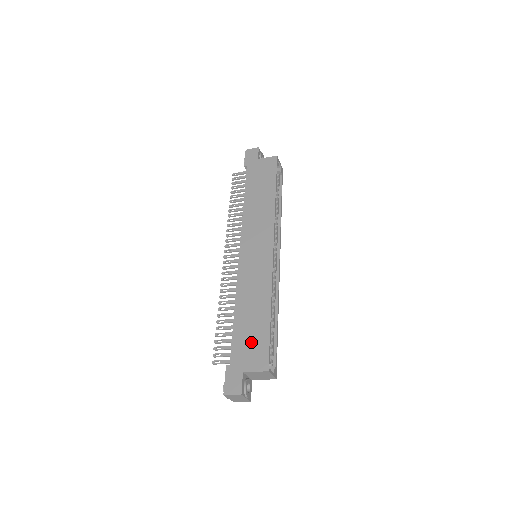
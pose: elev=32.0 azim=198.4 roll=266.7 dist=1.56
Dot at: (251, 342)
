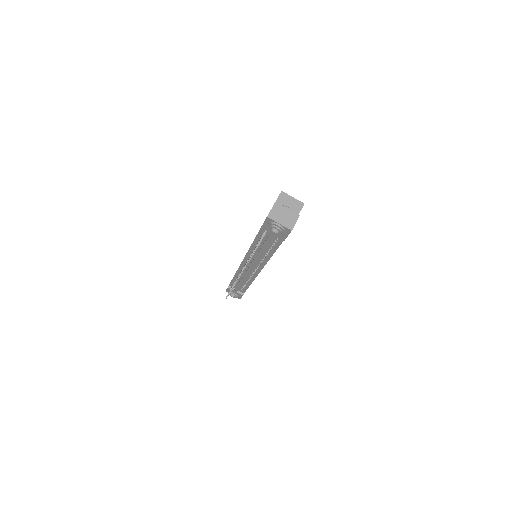
Dot at: occluded
